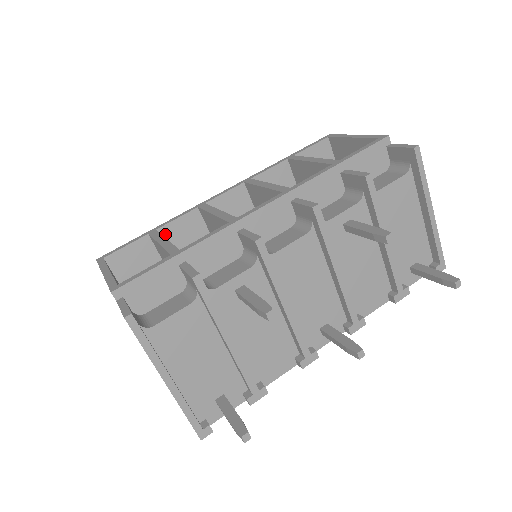
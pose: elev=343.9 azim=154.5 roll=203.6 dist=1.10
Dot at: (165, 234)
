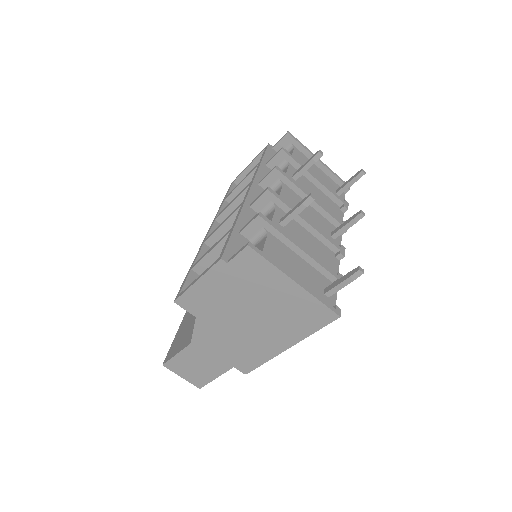
Dot at: occluded
